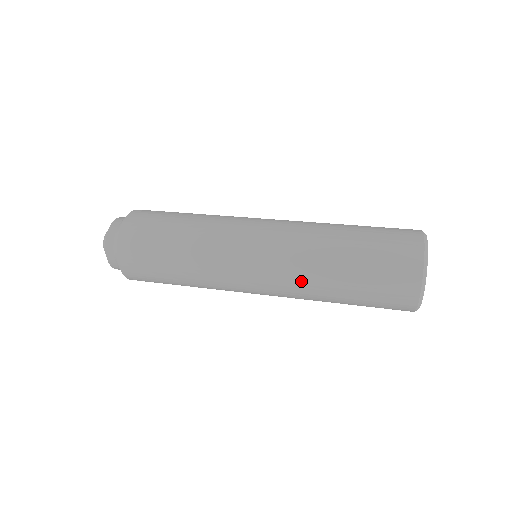
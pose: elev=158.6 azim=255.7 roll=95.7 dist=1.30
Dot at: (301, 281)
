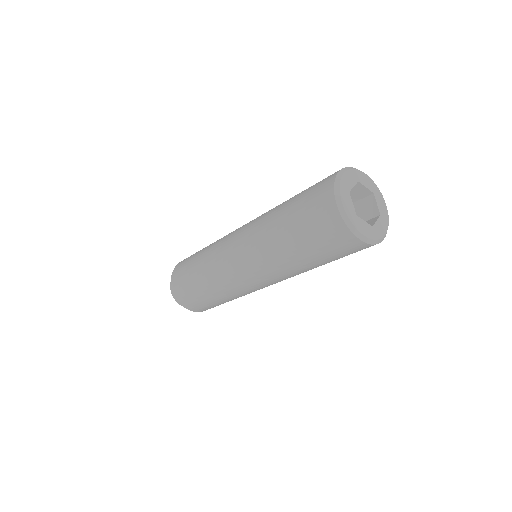
Dot at: (263, 252)
